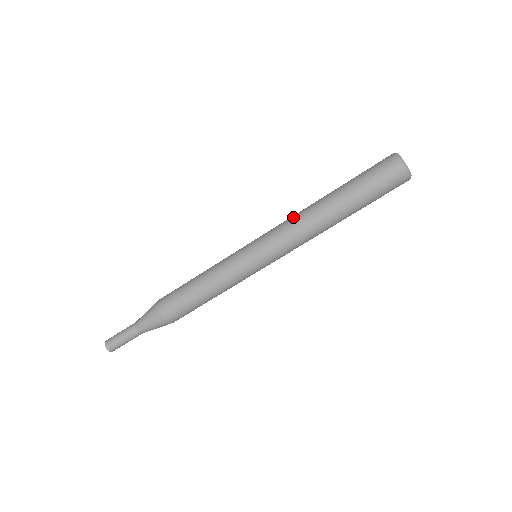
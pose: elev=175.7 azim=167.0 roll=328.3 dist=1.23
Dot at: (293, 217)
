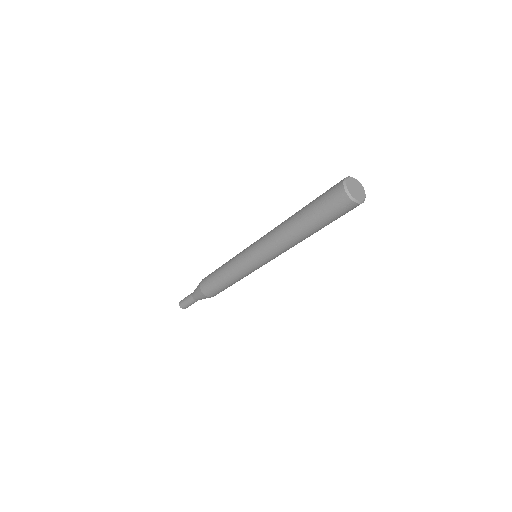
Dot at: occluded
